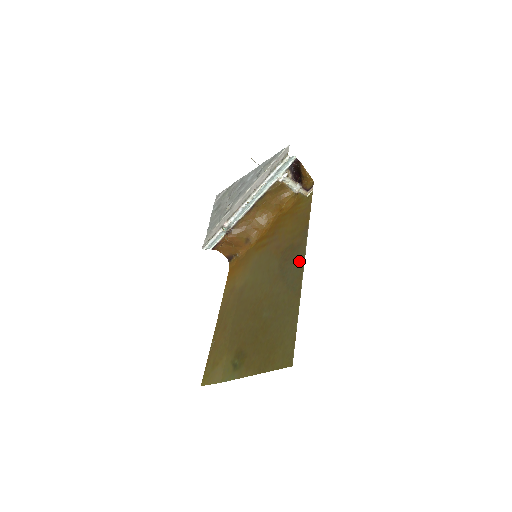
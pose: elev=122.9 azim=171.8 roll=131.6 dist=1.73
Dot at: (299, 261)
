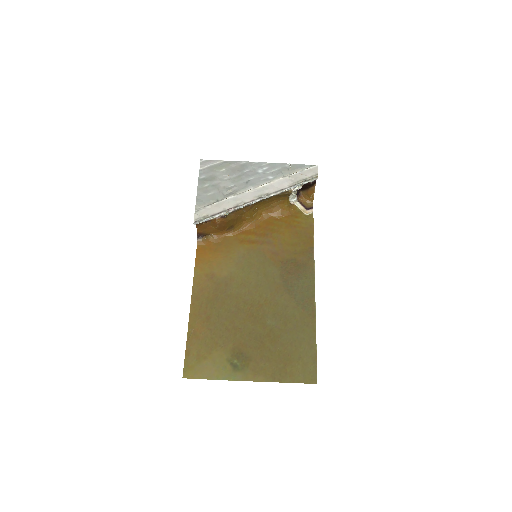
Dot at: (308, 282)
